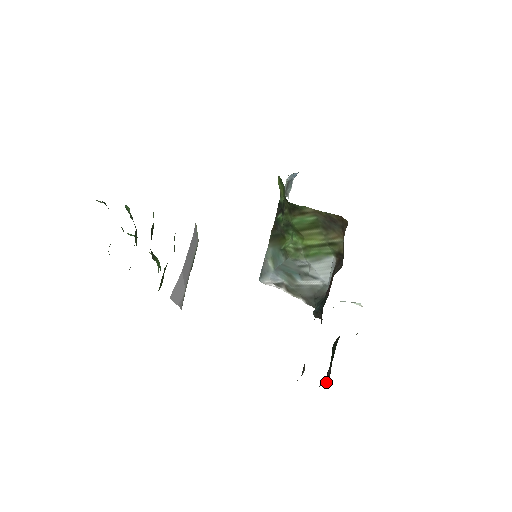
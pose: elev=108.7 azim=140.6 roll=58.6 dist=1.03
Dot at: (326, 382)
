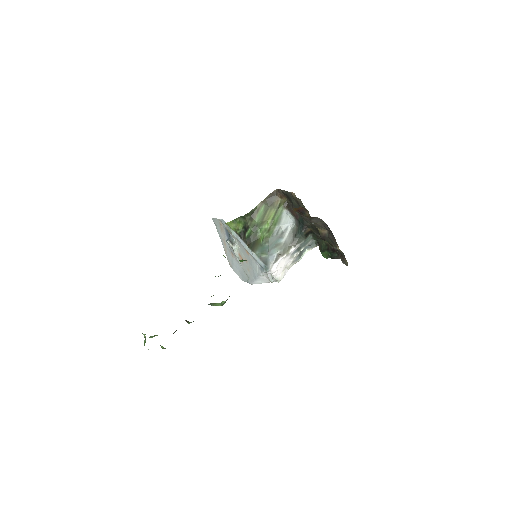
Dot at: occluded
